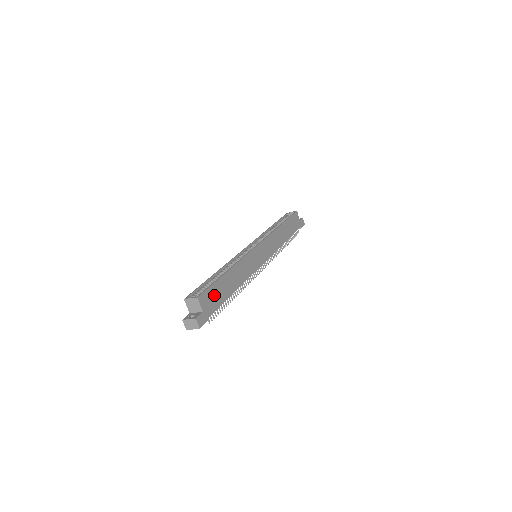
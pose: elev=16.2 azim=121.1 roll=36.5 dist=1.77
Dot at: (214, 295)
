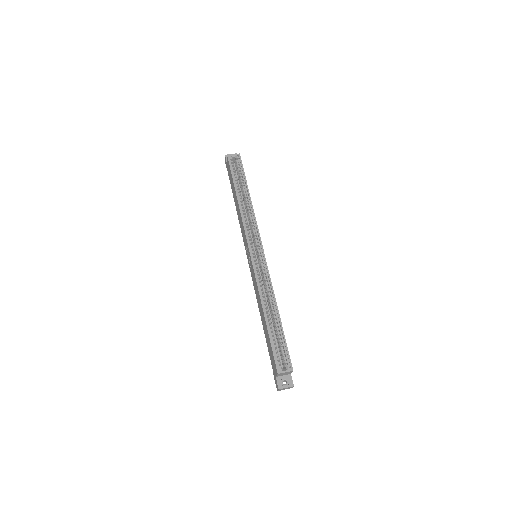
Dot at: occluded
